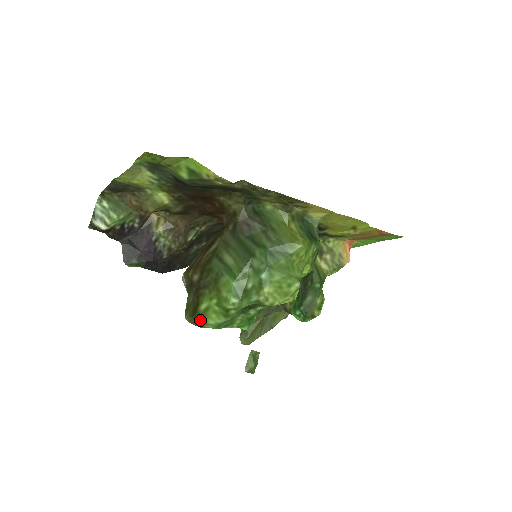
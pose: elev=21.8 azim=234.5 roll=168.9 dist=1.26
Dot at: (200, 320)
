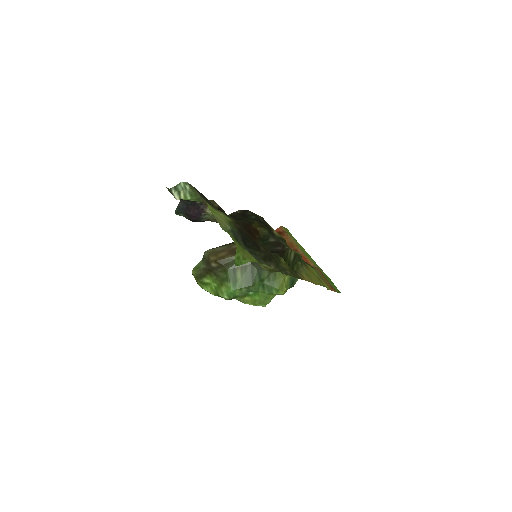
Dot at: (200, 284)
